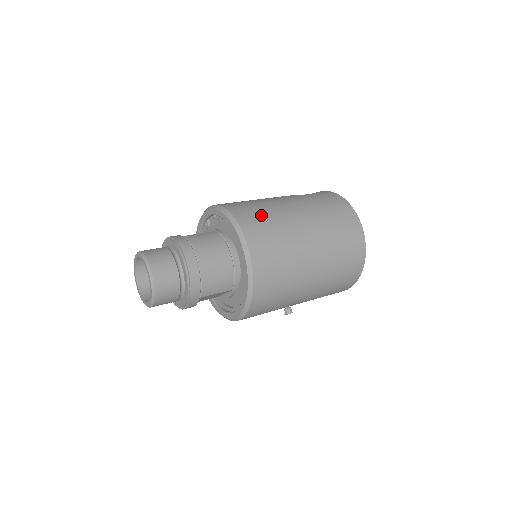
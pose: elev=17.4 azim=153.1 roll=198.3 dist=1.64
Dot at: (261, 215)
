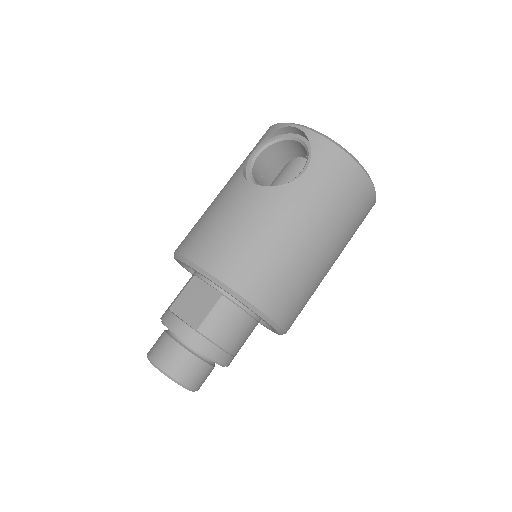
Dot at: (278, 277)
